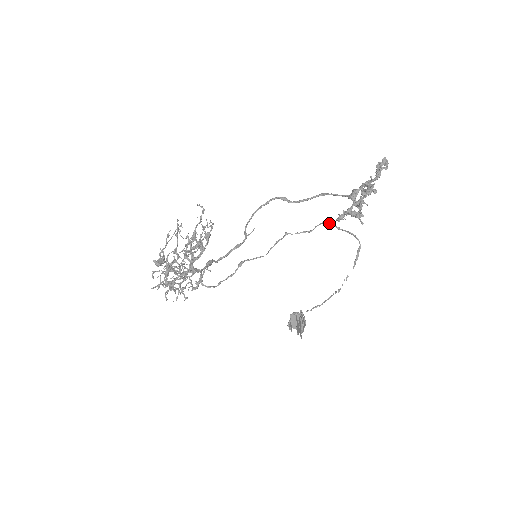
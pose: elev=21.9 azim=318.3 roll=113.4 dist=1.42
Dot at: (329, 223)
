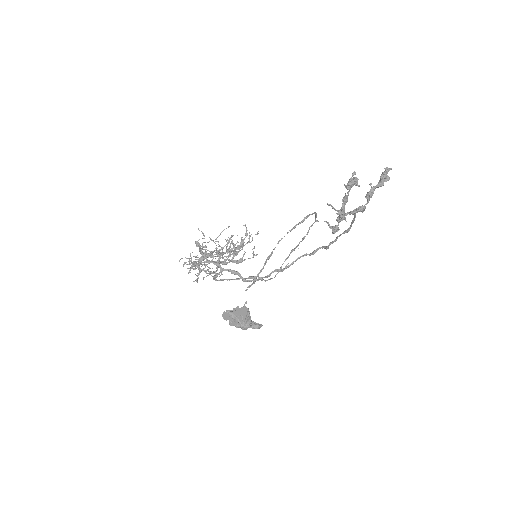
Dot at: occluded
